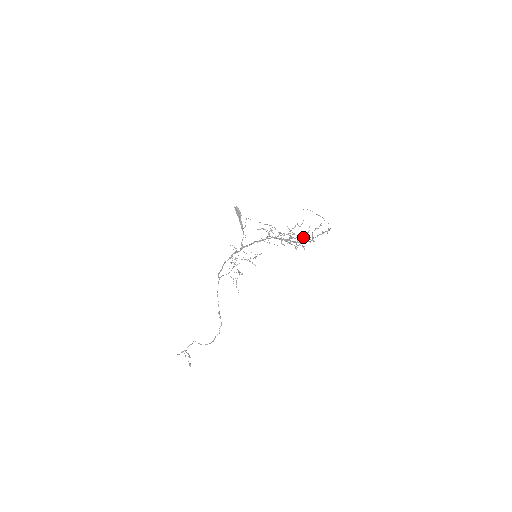
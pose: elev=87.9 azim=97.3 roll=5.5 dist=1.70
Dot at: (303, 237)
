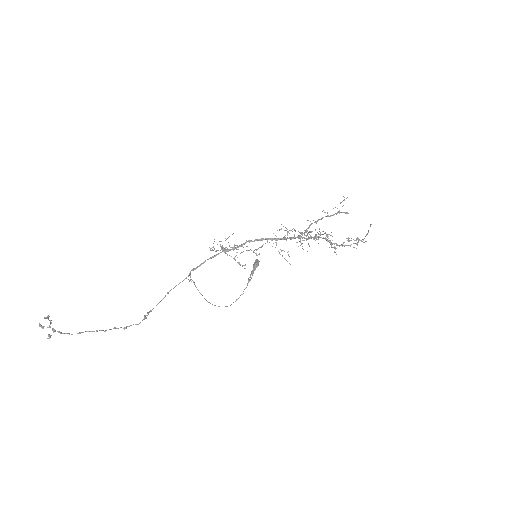
Dot at: (333, 214)
